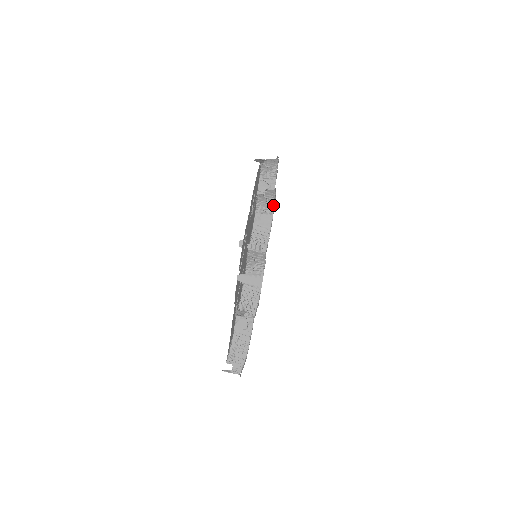
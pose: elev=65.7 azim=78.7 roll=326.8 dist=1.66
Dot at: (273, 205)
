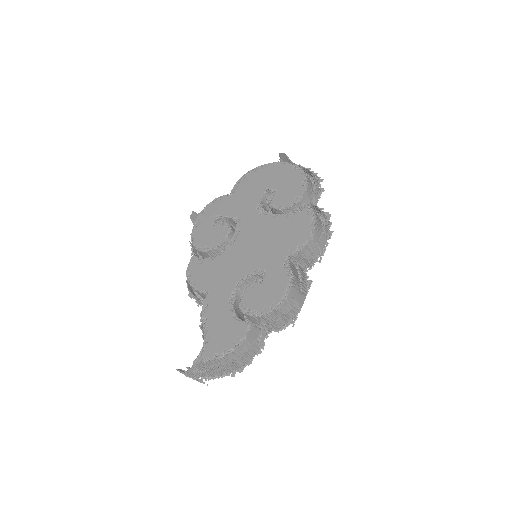
Dot at: (328, 229)
